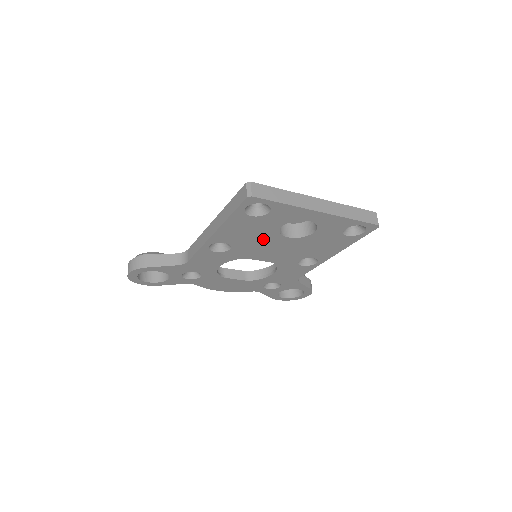
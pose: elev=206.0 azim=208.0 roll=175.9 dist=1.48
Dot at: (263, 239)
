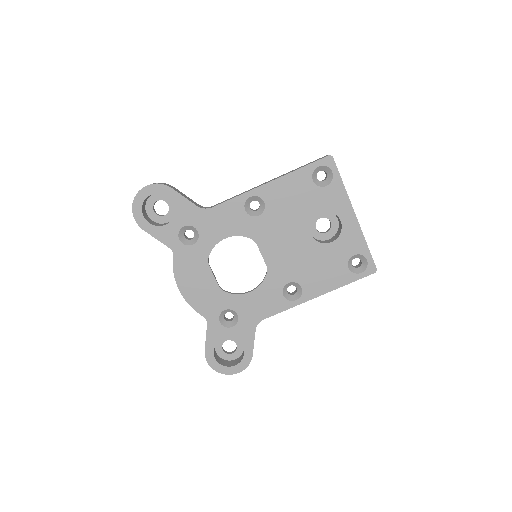
Dot at: (293, 221)
